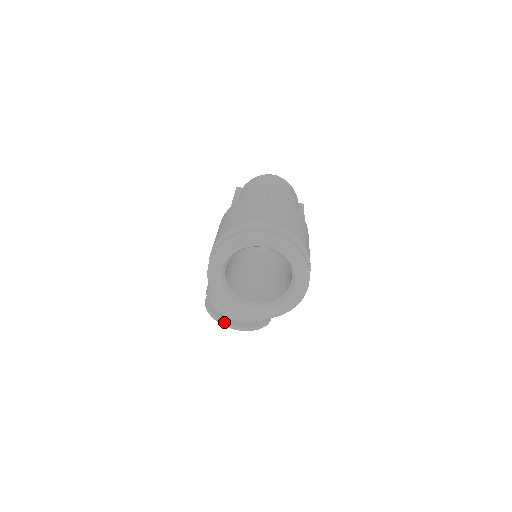
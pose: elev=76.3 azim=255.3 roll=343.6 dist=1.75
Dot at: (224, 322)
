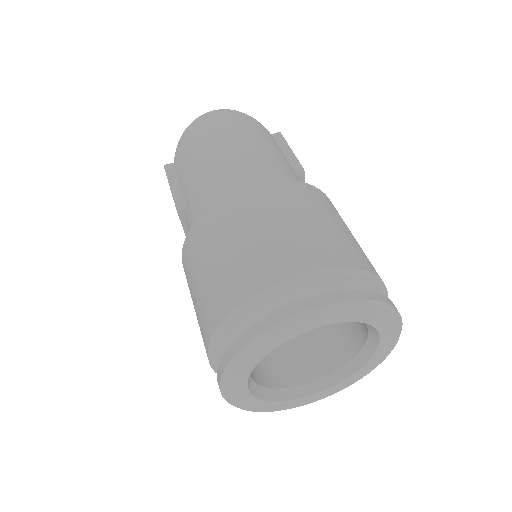
Dot at: occluded
